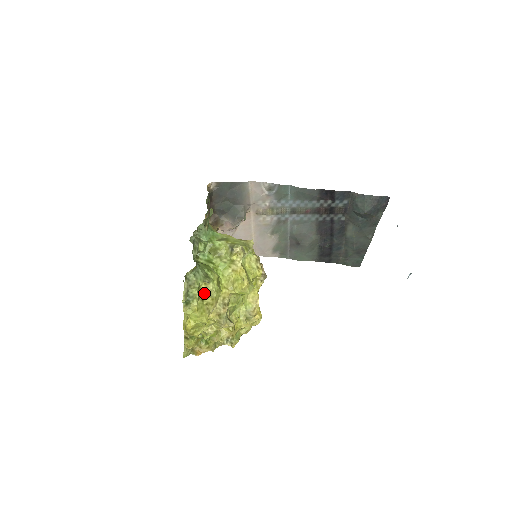
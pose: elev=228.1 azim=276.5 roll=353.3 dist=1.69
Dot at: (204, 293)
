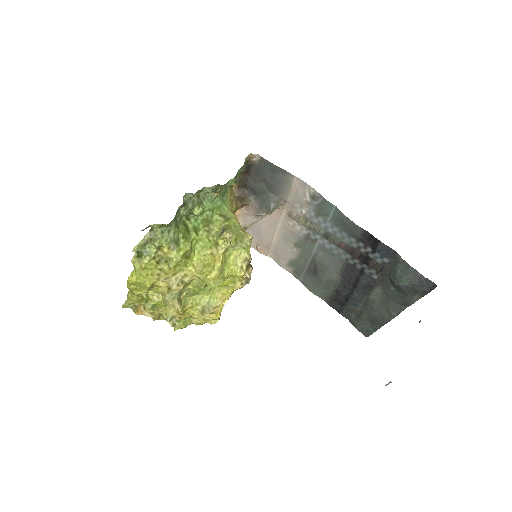
Dot at: (164, 257)
